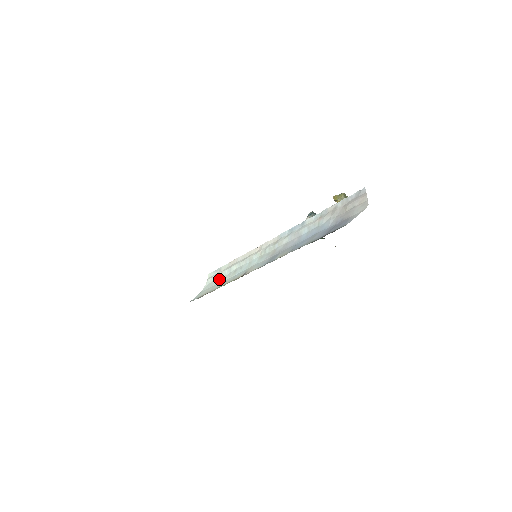
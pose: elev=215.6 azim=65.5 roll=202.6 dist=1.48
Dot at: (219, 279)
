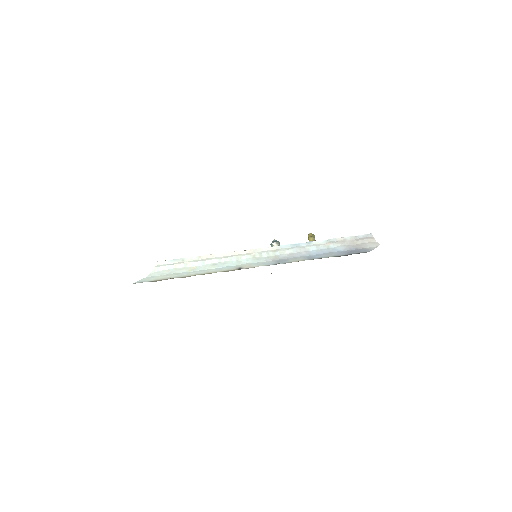
Dot at: (183, 268)
